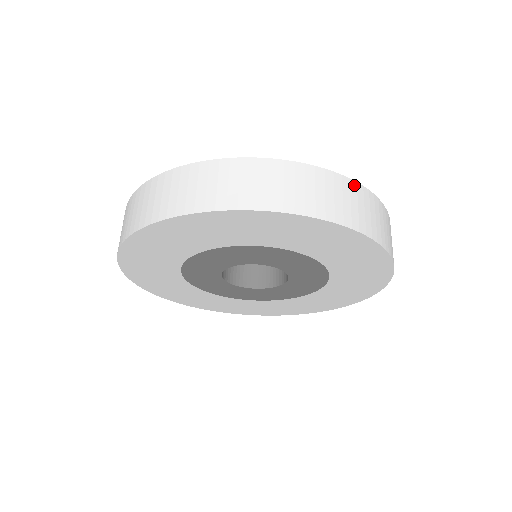
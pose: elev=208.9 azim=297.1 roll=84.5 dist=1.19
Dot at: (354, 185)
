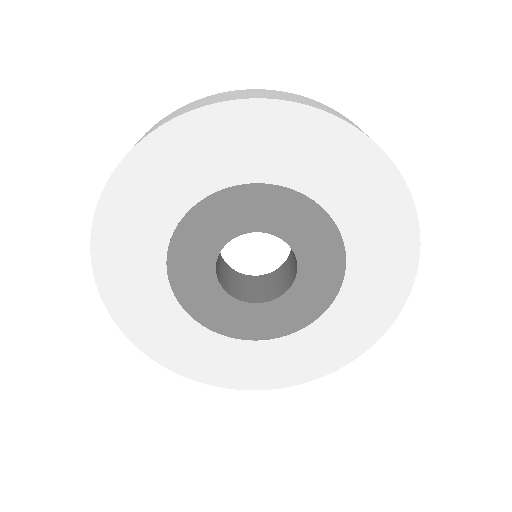
Dot at: occluded
